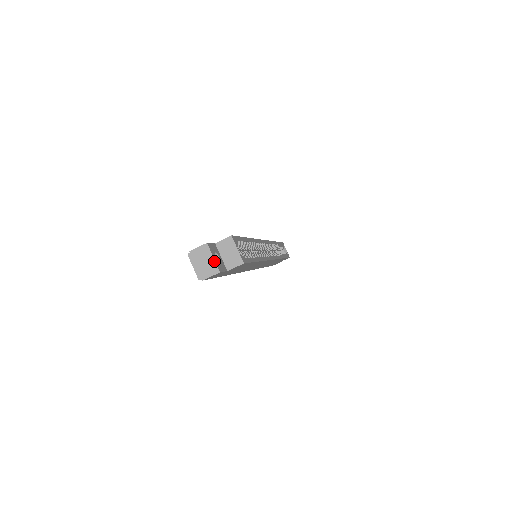
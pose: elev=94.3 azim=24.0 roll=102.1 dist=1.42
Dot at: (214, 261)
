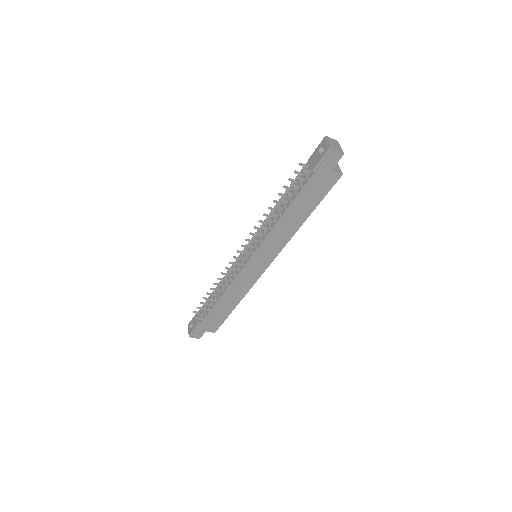
Dot at: (341, 148)
